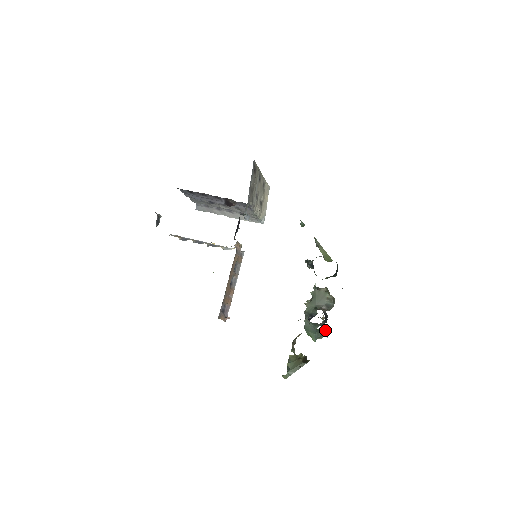
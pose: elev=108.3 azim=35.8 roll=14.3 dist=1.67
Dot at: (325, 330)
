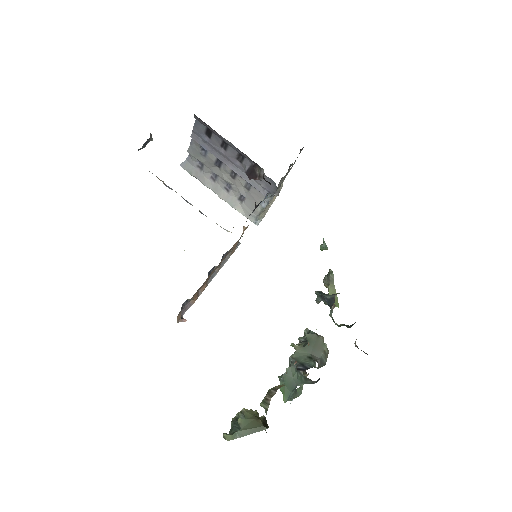
Dot at: (301, 391)
